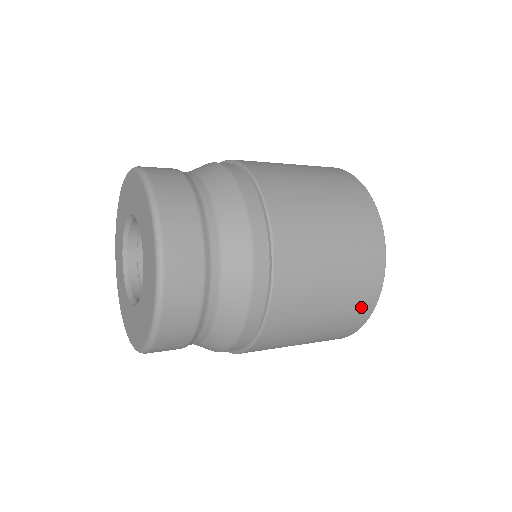
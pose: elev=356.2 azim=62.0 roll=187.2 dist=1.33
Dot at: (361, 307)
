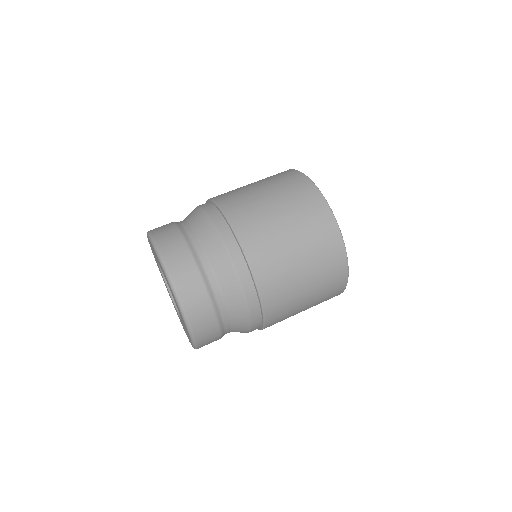
Dot at: (336, 284)
